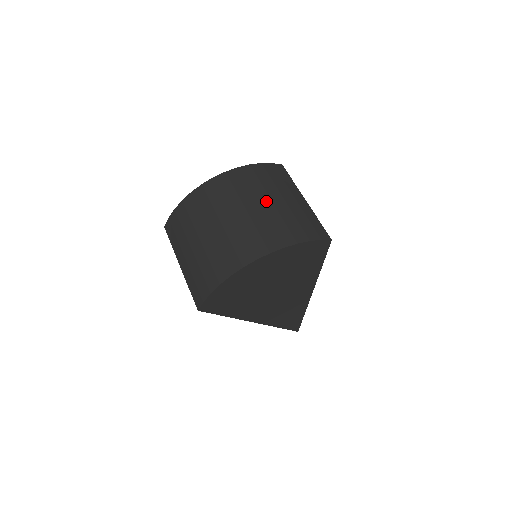
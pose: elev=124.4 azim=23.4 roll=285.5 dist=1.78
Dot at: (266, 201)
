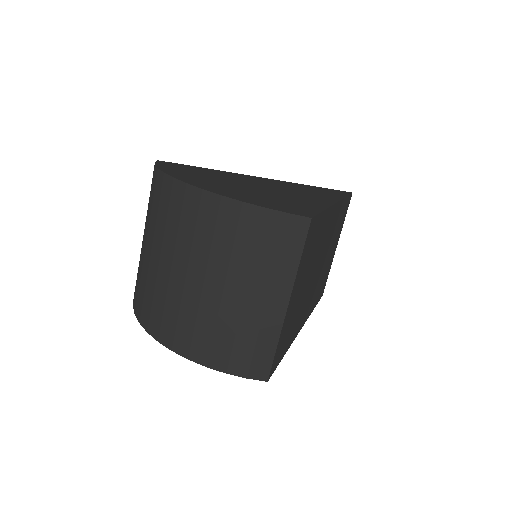
Dot at: (216, 283)
